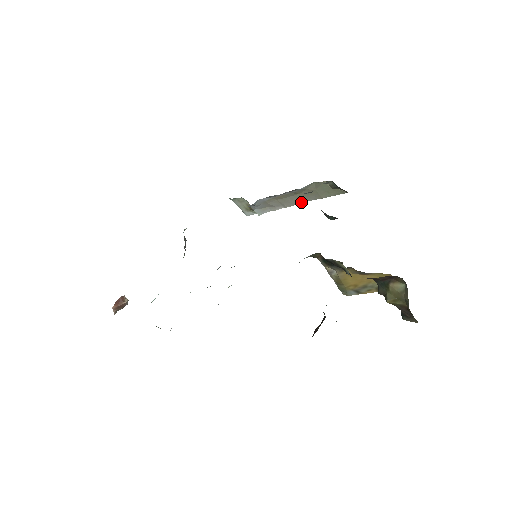
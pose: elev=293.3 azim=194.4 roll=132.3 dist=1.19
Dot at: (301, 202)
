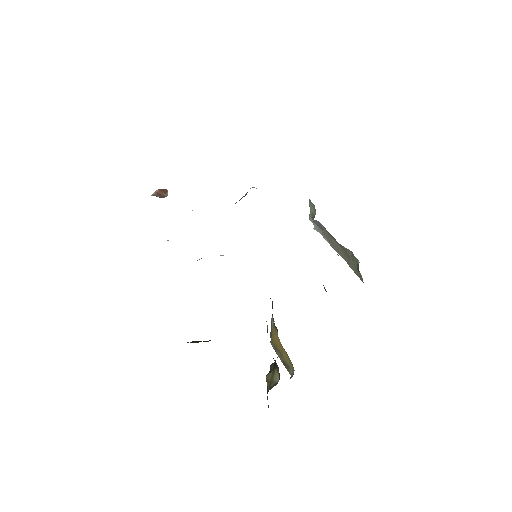
Dot at: (339, 253)
